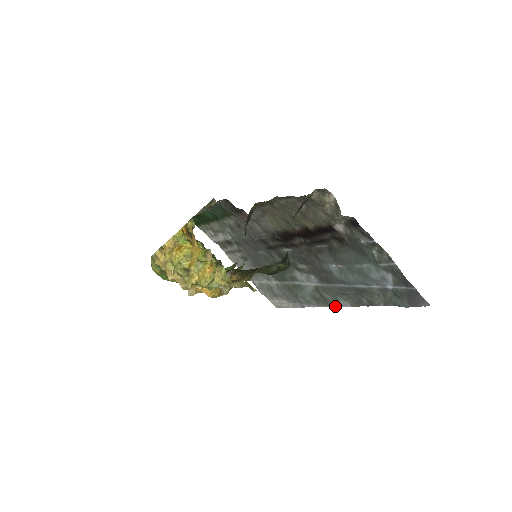
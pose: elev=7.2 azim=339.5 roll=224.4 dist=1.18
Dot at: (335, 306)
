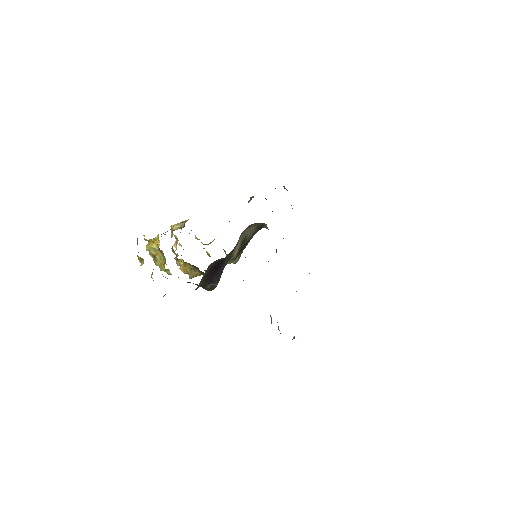
Dot at: occluded
